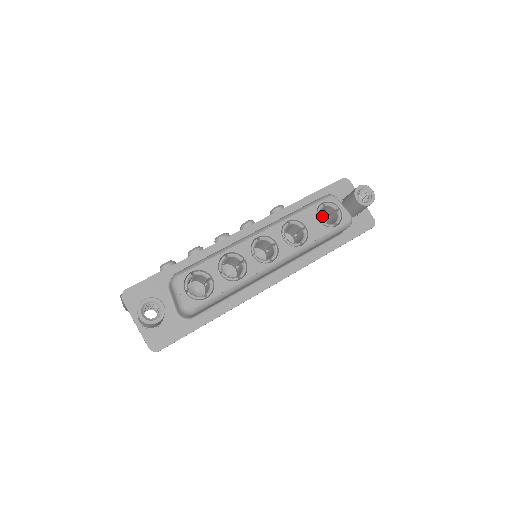
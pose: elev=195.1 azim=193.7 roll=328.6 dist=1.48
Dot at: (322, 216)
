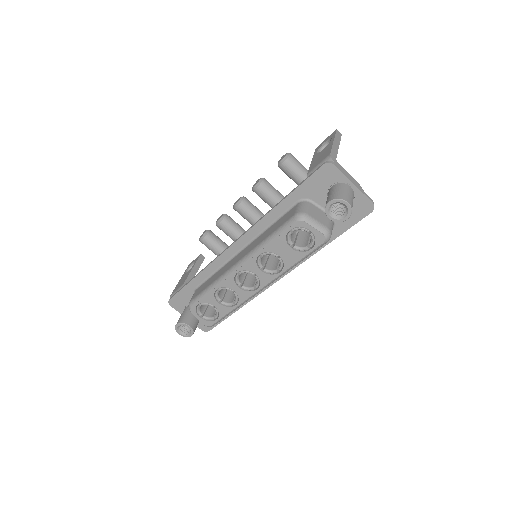
Dot at: occluded
